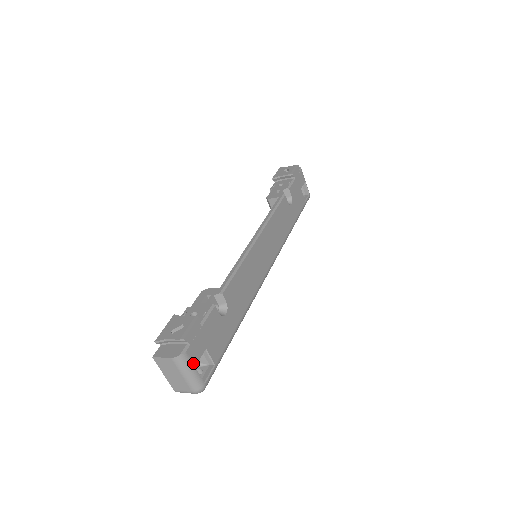
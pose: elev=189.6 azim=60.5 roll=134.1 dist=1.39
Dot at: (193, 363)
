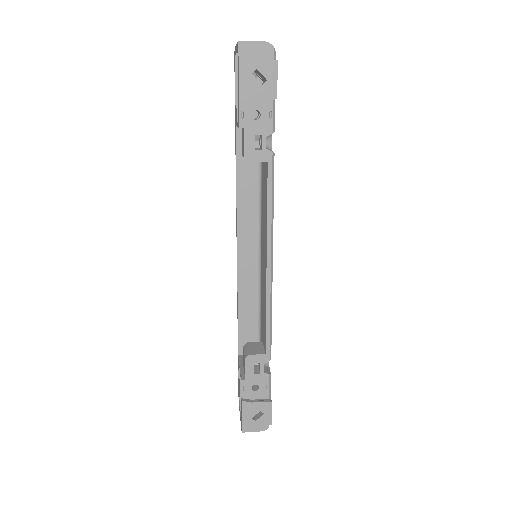
Dot at: occluded
